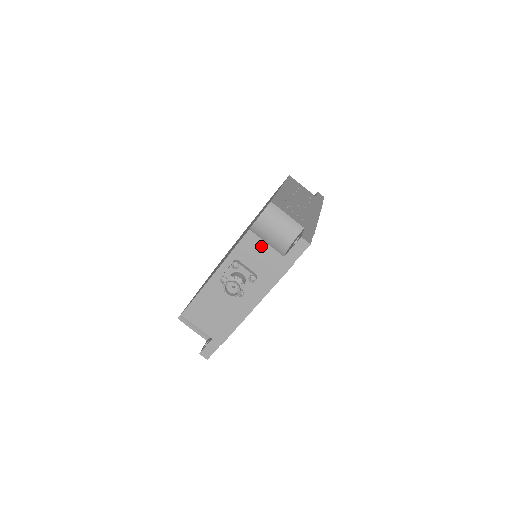
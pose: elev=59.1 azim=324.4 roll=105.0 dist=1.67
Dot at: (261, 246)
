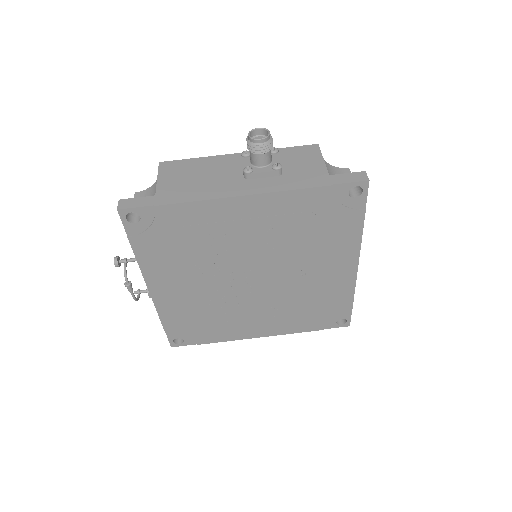
Dot at: (315, 158)
